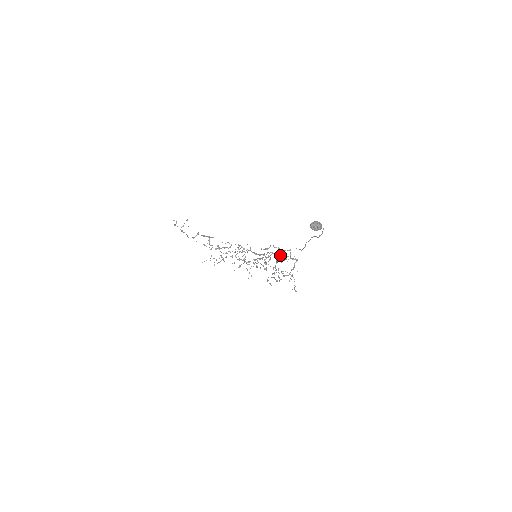
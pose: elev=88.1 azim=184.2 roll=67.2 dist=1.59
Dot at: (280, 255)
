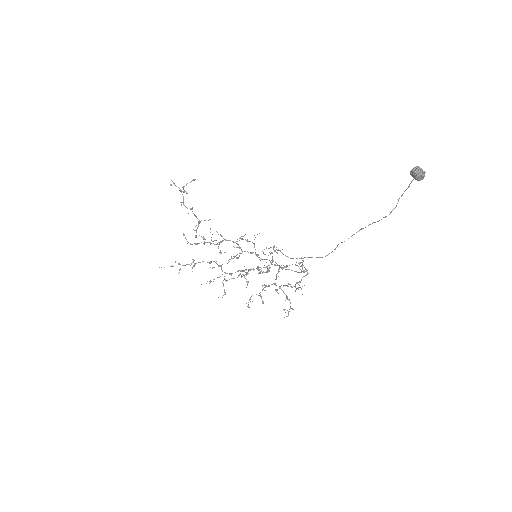
Dot at: occluded
